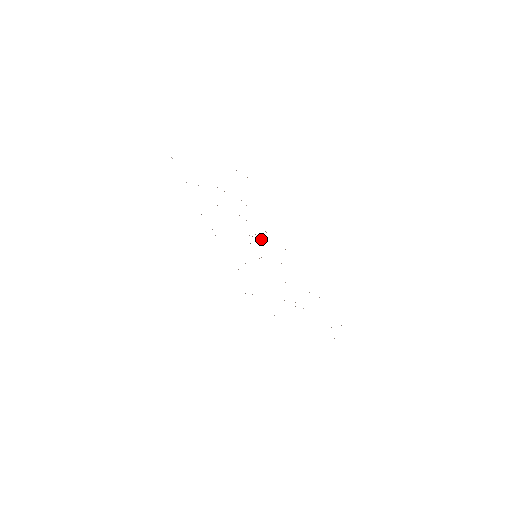
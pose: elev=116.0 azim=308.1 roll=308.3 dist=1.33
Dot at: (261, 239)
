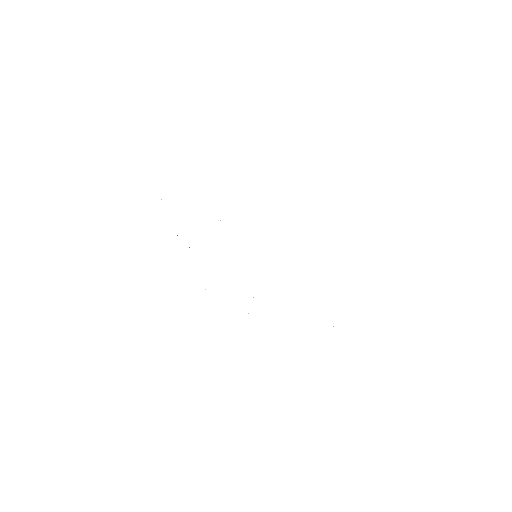
Dot at: occluded
